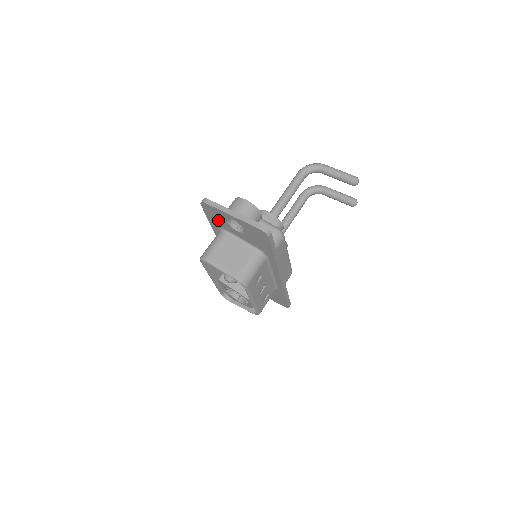
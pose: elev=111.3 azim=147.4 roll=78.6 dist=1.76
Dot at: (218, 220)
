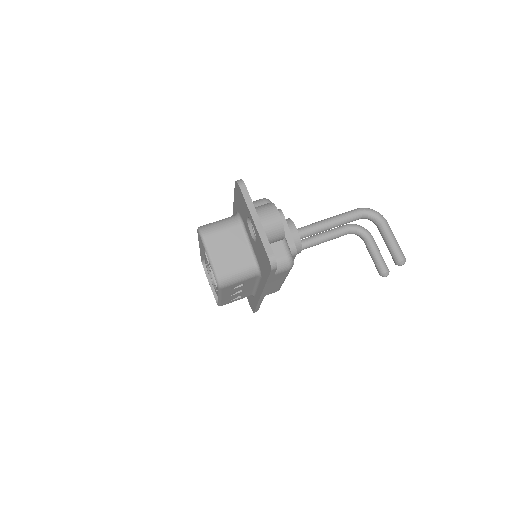
Dot at: (241, 207)
